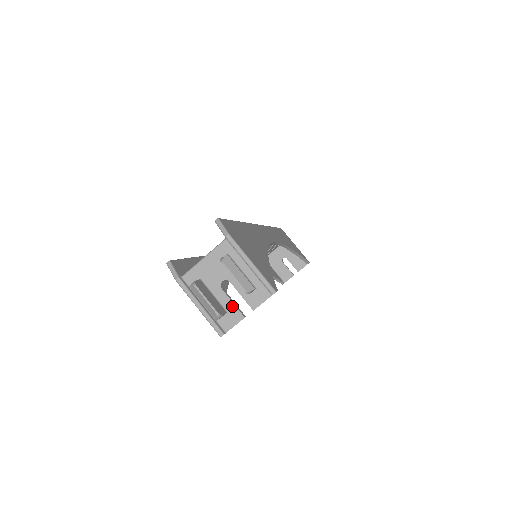
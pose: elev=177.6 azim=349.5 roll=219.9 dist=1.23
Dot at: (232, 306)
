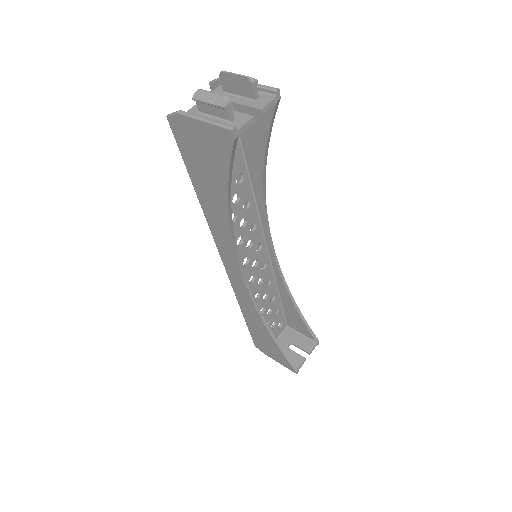
Dot at: (239, 114)
